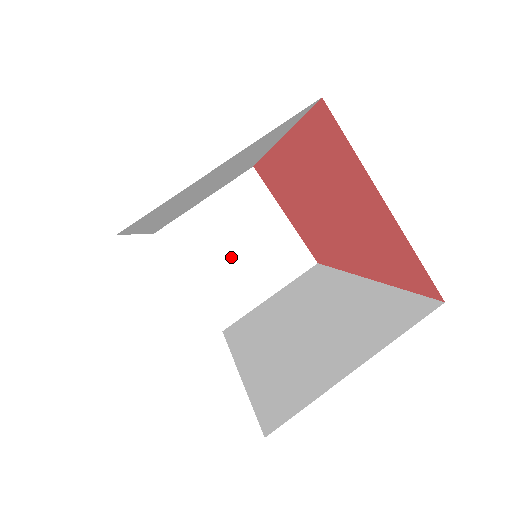
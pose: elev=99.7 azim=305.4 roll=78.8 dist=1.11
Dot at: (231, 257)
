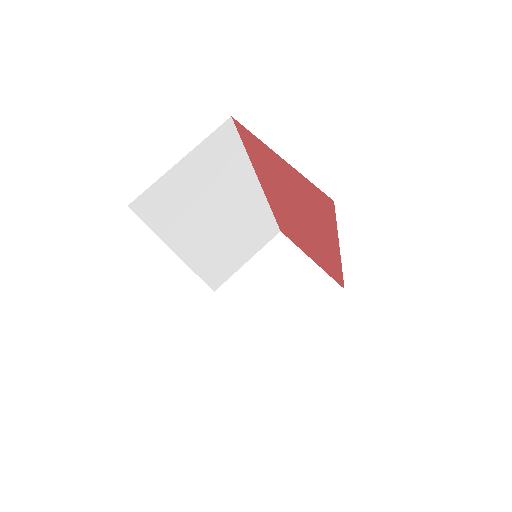
Dot at: (272, 298)
